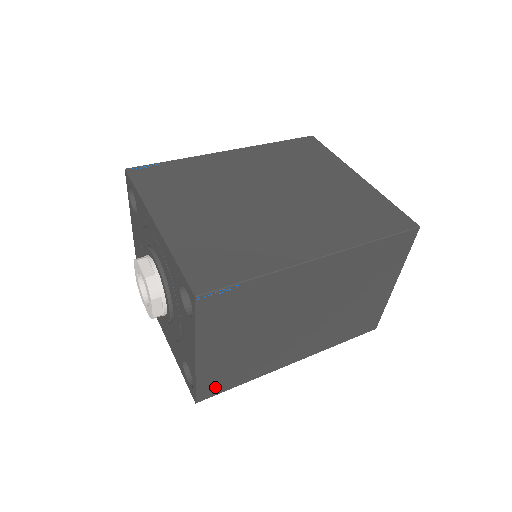
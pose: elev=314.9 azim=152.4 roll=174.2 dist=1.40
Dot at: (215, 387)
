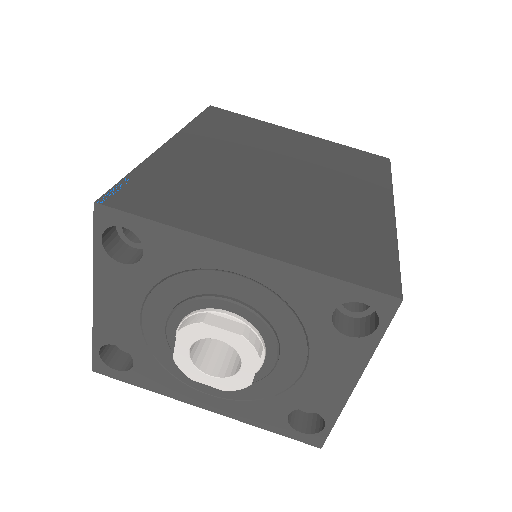
Dot at: occluded
